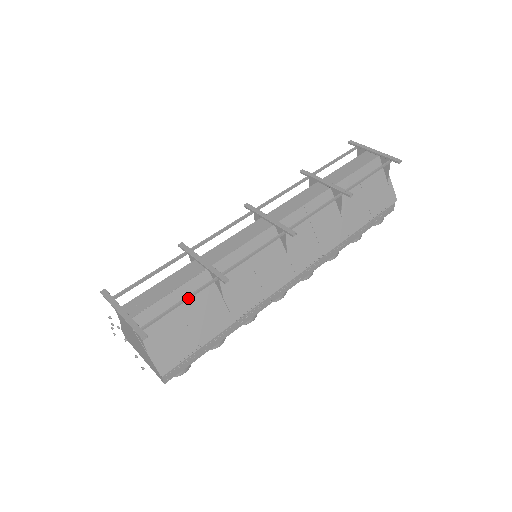
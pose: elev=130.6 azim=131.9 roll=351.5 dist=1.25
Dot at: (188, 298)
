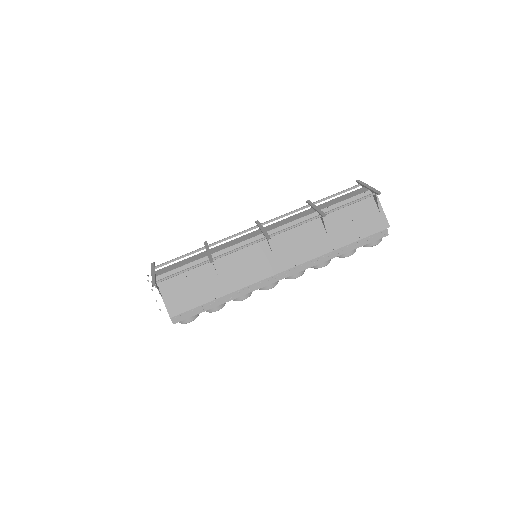
Dot at: (188, 269)
